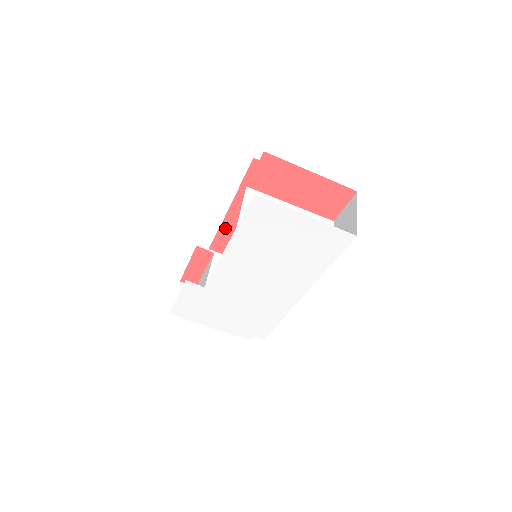
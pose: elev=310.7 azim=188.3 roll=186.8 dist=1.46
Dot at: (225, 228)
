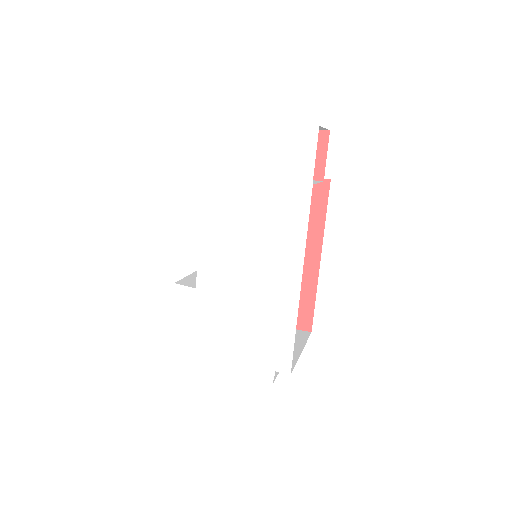
Dot at: occluded
